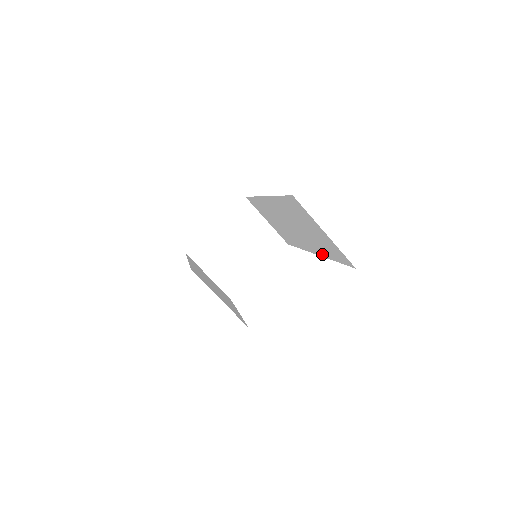
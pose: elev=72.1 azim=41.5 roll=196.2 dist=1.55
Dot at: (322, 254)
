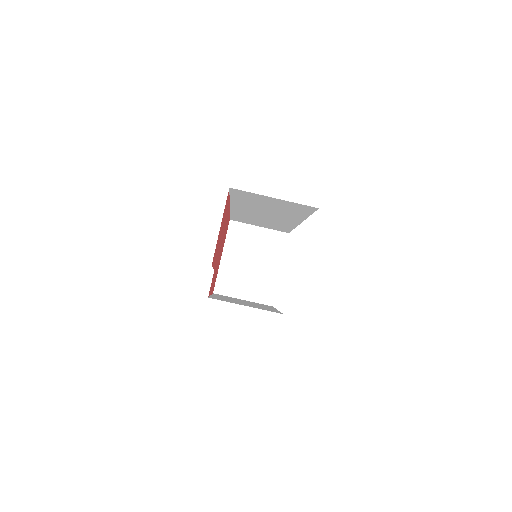
Dot at: (301, 218)
